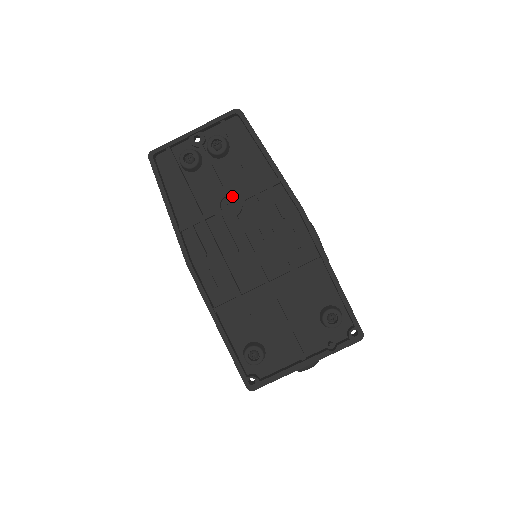
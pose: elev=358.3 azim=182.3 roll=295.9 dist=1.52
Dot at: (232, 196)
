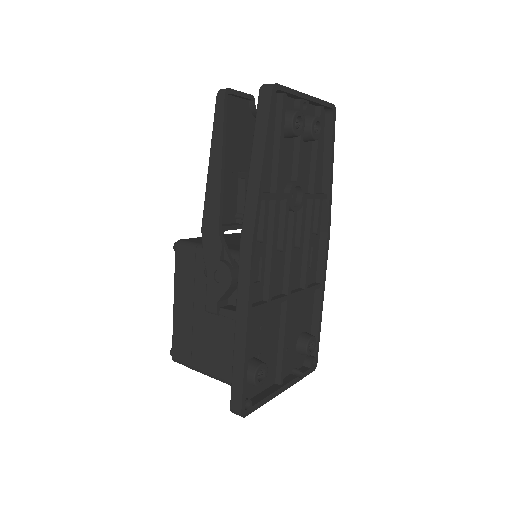
Dot at: (302, 188)
